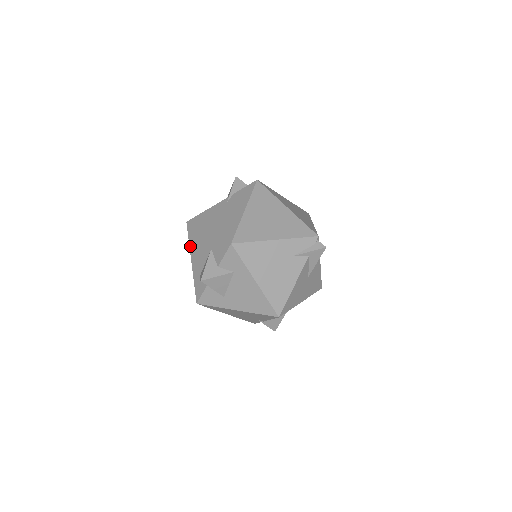
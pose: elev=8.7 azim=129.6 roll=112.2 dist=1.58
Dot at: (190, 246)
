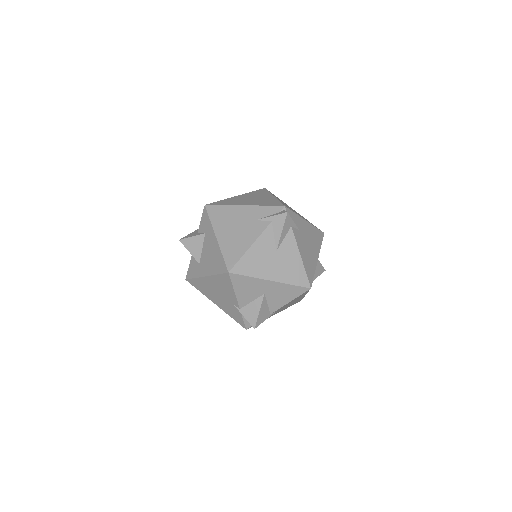
Dot at: occluded
